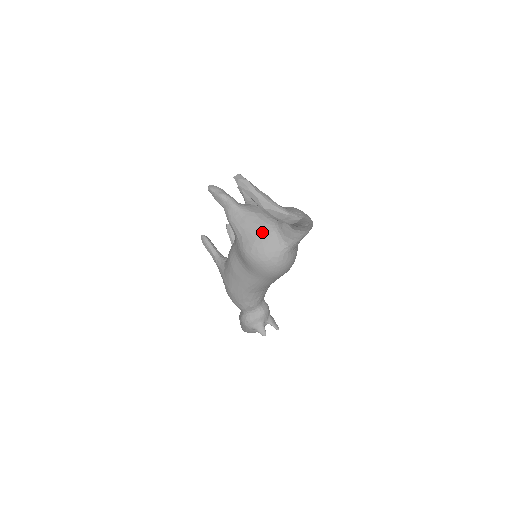
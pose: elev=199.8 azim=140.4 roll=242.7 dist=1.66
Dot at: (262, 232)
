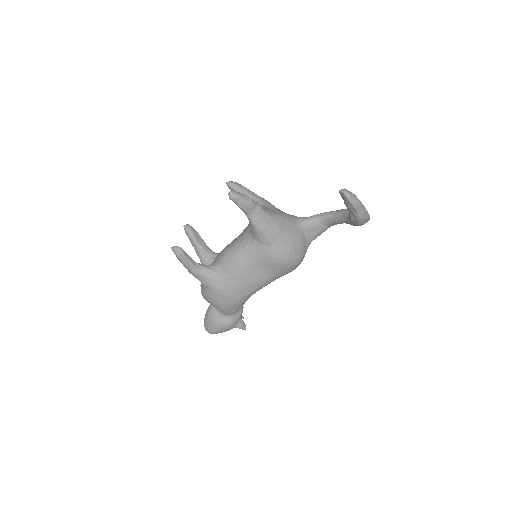
Dot at: (295, 234)
